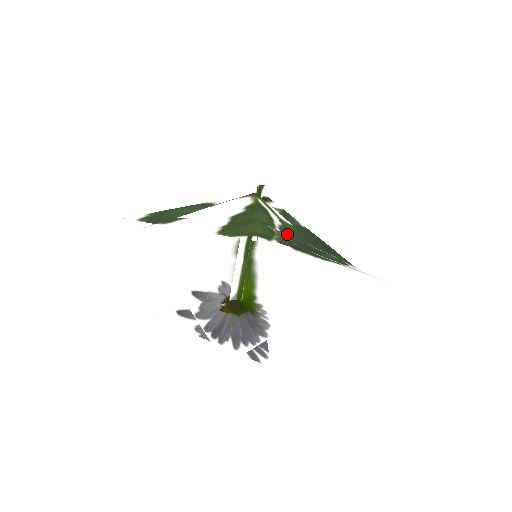
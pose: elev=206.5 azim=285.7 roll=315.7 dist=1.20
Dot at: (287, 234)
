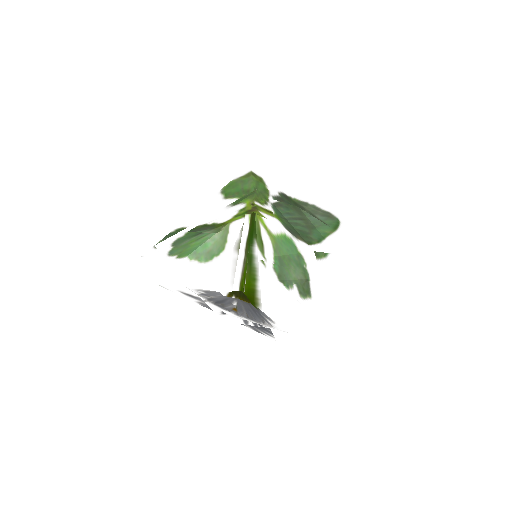
Dot at: (278, 204)
